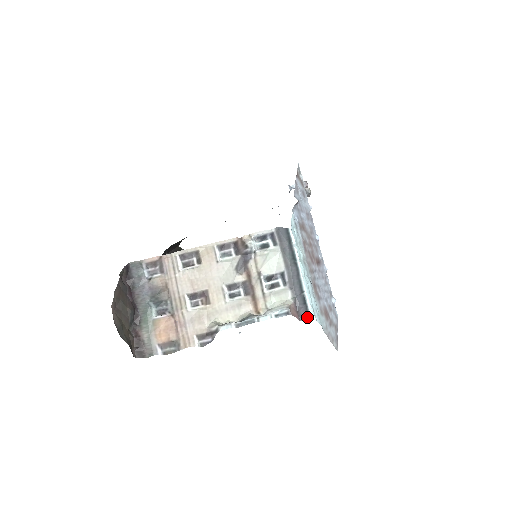
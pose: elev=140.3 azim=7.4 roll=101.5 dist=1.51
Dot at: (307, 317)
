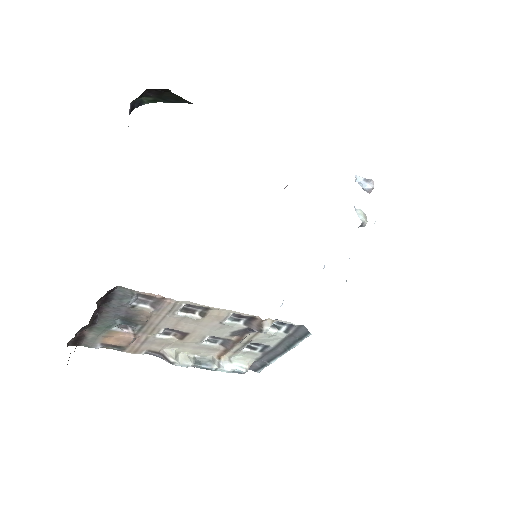
Dot at: (254, 371)
